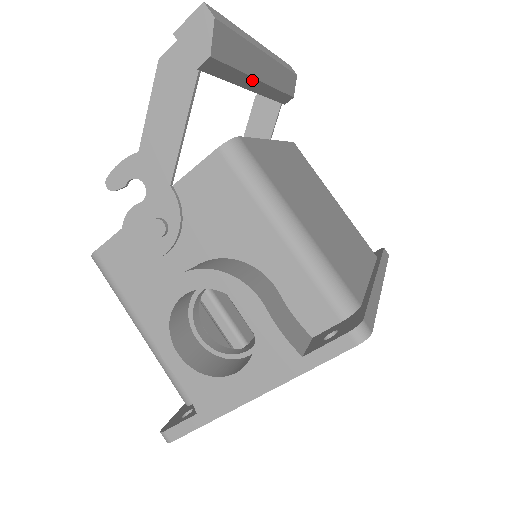
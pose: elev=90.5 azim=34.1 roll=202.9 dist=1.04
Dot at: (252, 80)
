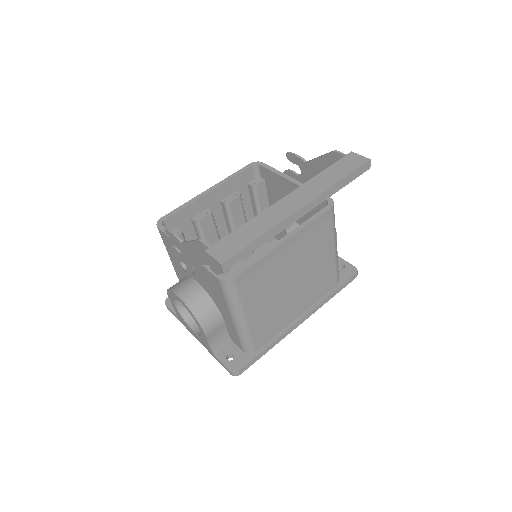
Dot at: occluded
